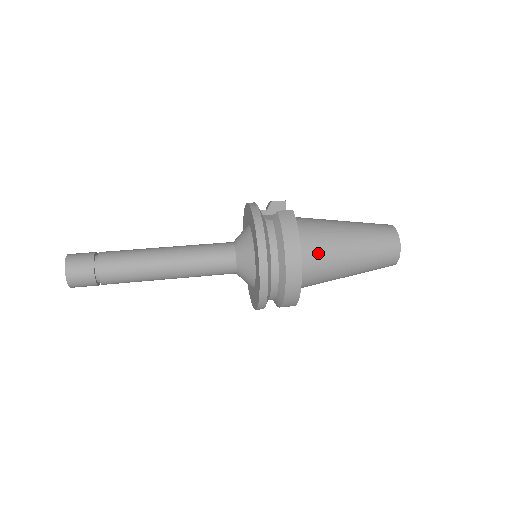
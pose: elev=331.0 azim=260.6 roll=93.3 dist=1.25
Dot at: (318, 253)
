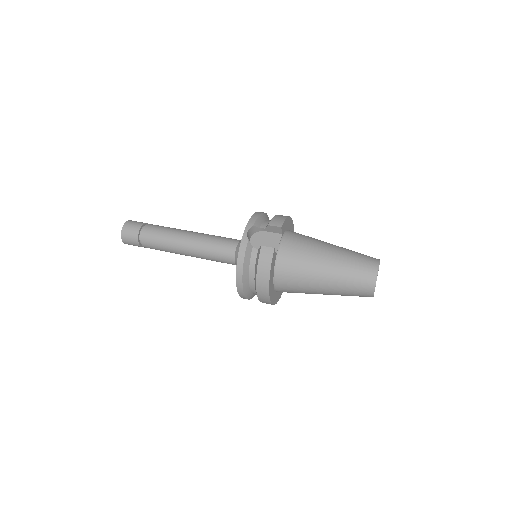
Dot at: (292, 282)
